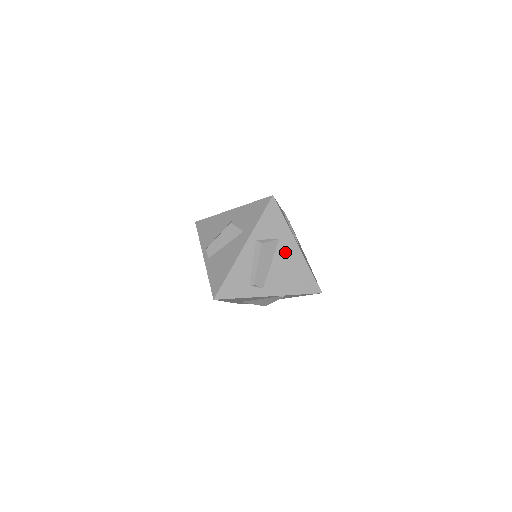
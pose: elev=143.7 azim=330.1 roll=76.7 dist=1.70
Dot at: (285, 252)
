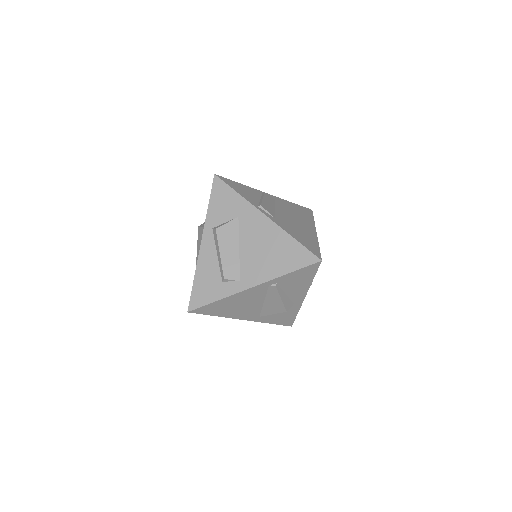
Dot at: (251, 229)
